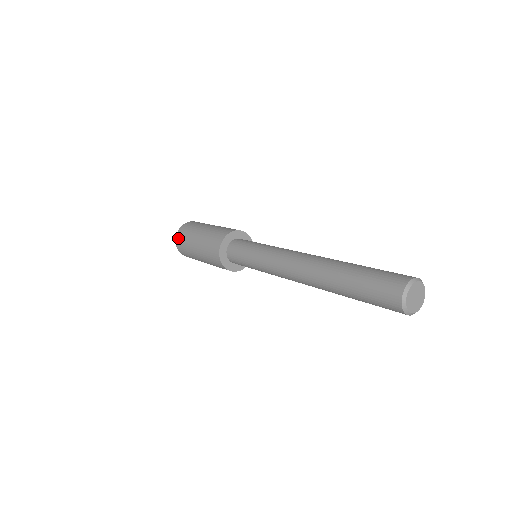
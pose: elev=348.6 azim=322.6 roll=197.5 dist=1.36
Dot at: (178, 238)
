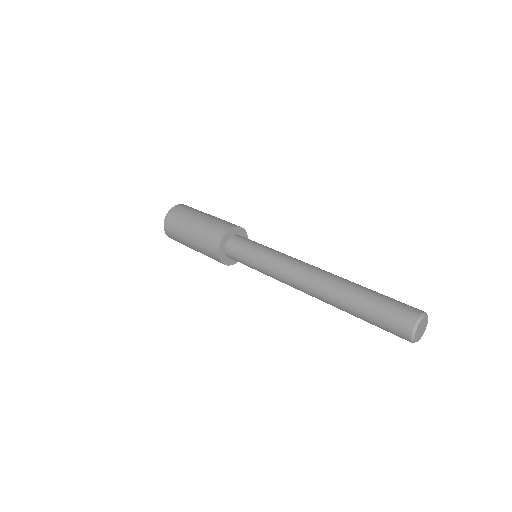
Dot at: (167, 229)
